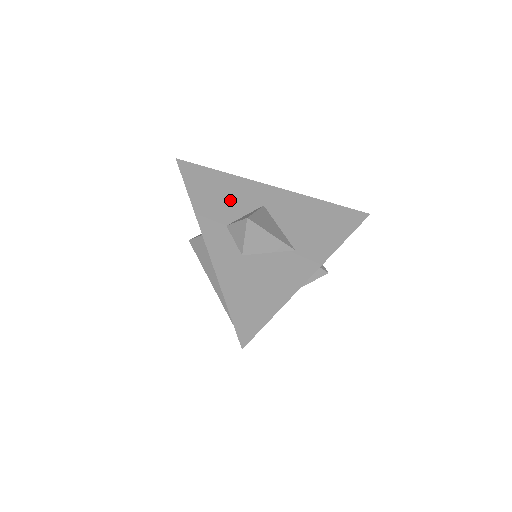
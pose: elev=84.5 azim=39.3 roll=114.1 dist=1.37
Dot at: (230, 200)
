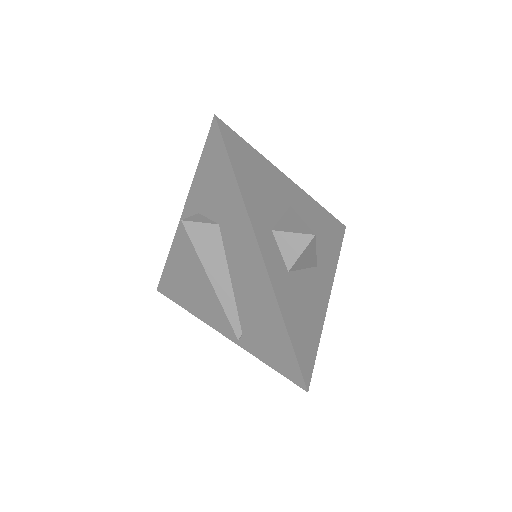
Dot at: (268, 193)
